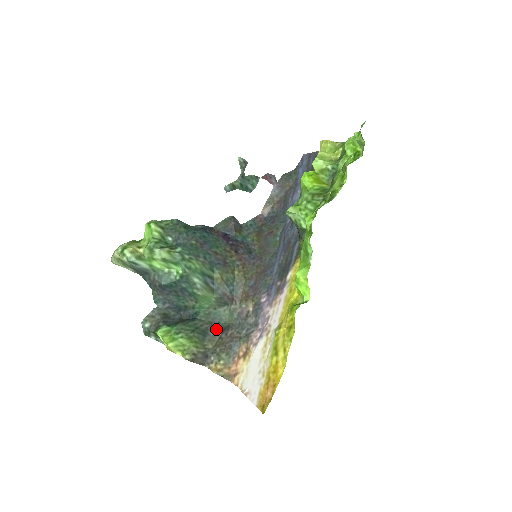
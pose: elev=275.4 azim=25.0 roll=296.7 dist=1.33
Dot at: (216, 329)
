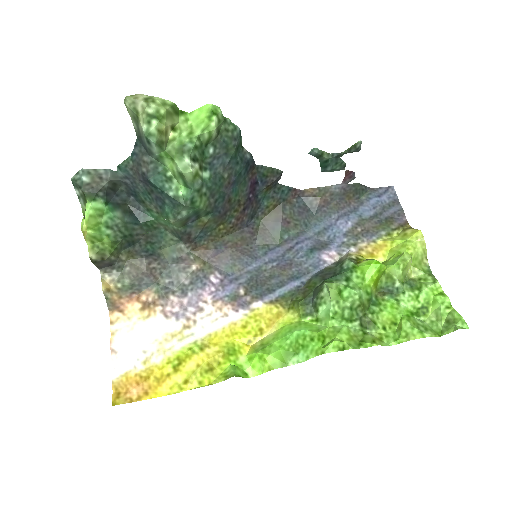
Dot at: (146, 248)
